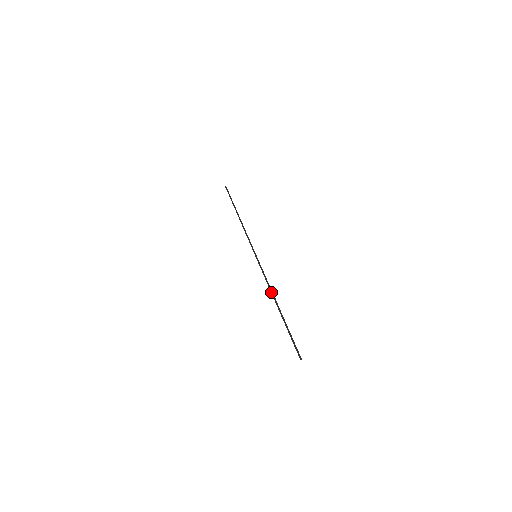
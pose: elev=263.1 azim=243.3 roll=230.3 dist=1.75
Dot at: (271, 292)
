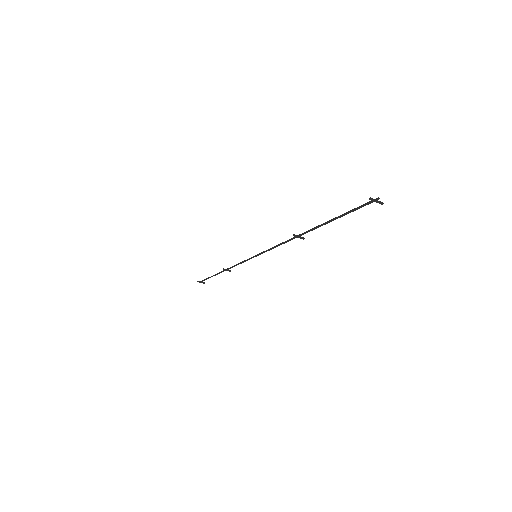
Dot at: (291, 239)
